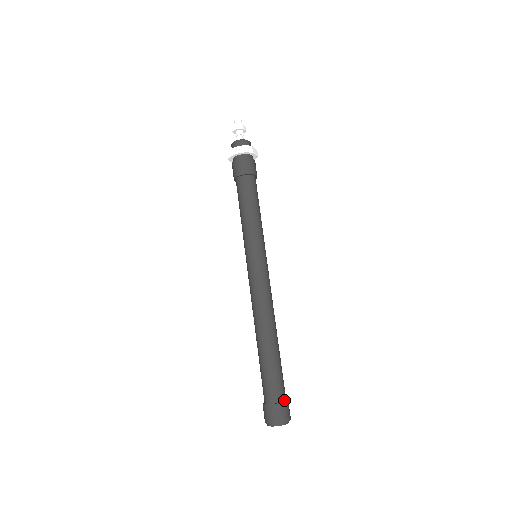
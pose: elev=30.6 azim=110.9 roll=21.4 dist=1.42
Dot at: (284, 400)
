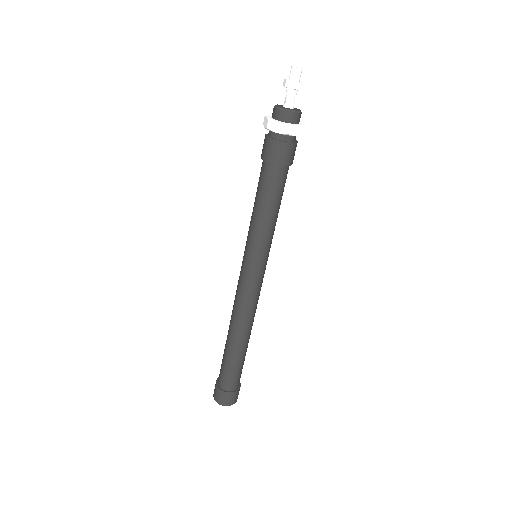
Dot at: (239, 385)
